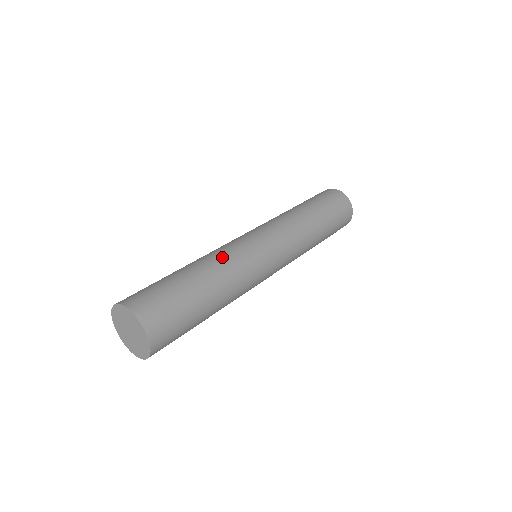
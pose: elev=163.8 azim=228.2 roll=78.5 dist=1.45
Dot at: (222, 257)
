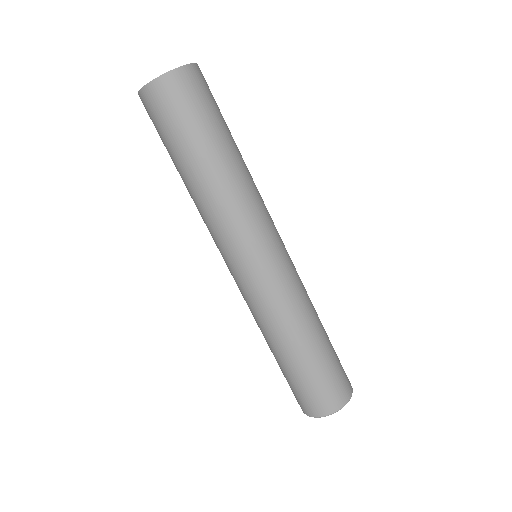
Dot at: occluded
